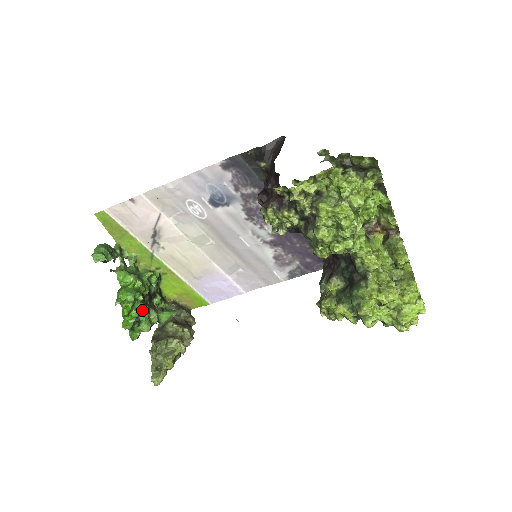
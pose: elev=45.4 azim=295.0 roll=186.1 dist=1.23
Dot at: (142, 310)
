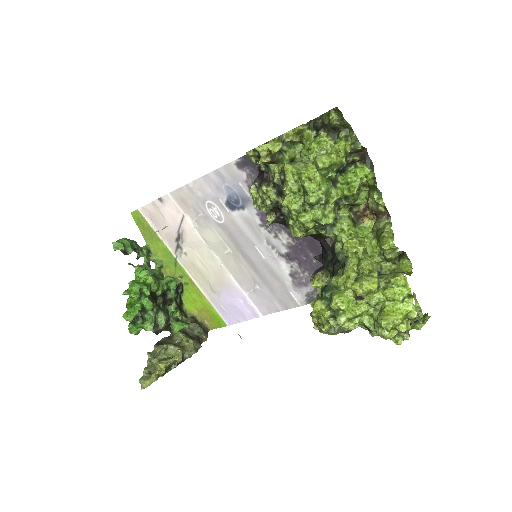
Dot at: (147, 306)
